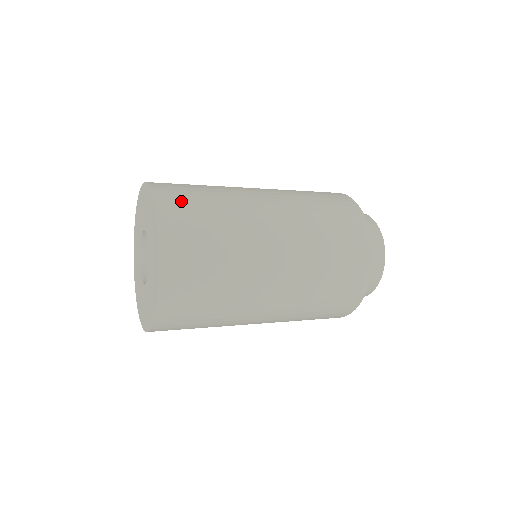
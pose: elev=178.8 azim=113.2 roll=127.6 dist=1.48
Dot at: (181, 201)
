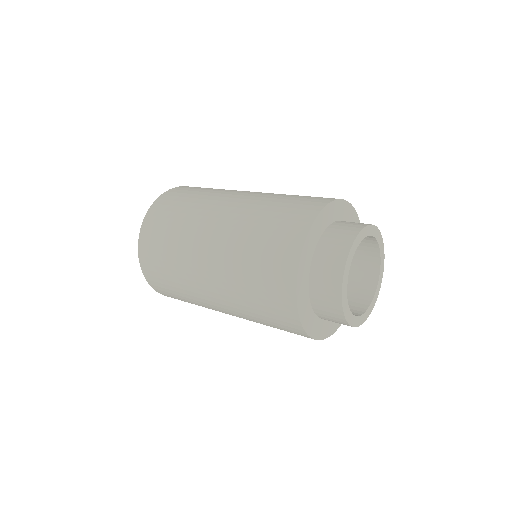
Dot at: (153, 267)
